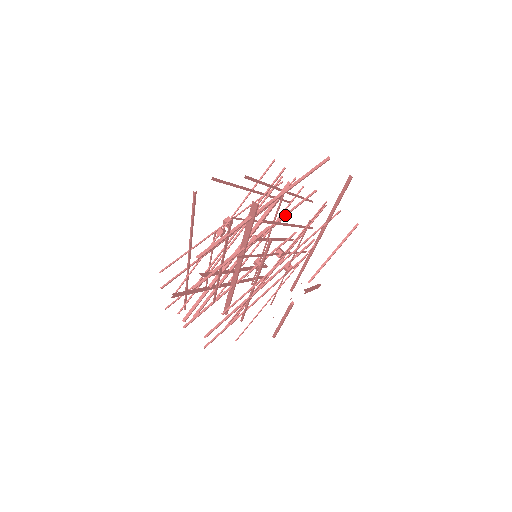
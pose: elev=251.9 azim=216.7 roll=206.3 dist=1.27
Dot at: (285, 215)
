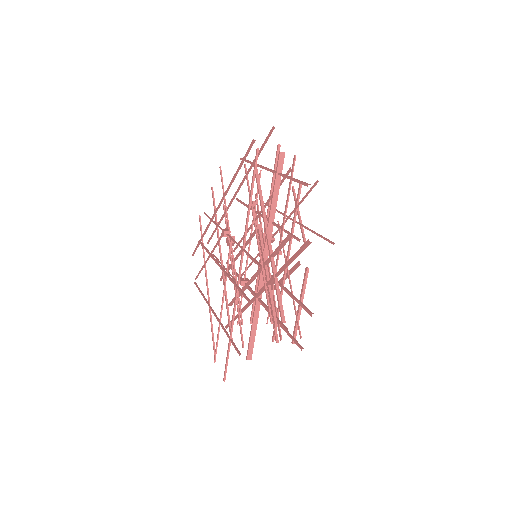
Dot at: occluded
